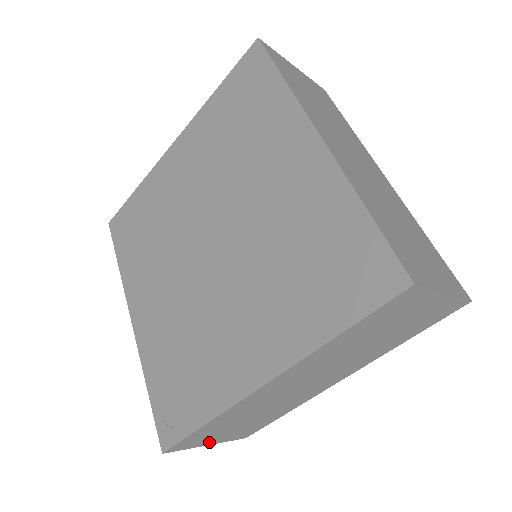
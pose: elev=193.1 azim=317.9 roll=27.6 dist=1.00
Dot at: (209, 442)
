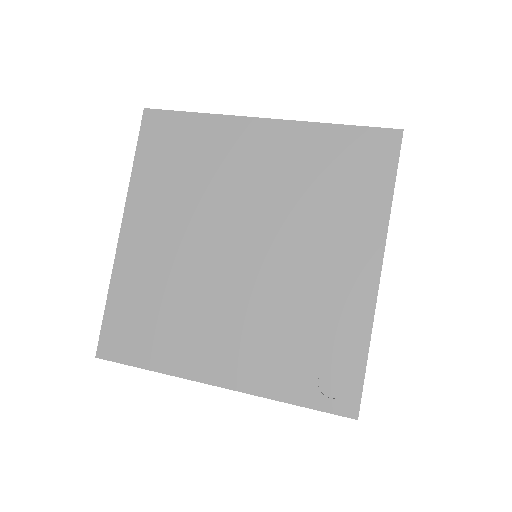
Dot at: occluded
